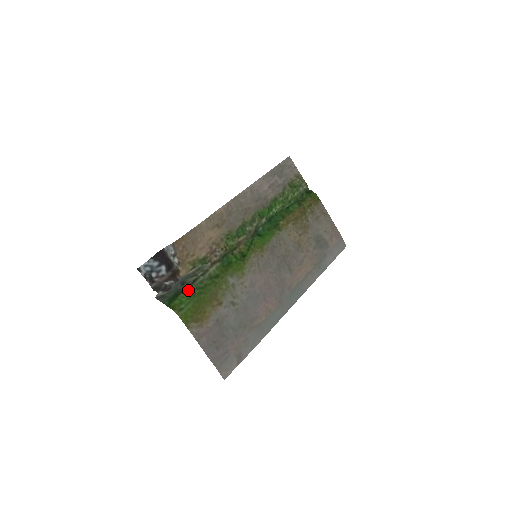
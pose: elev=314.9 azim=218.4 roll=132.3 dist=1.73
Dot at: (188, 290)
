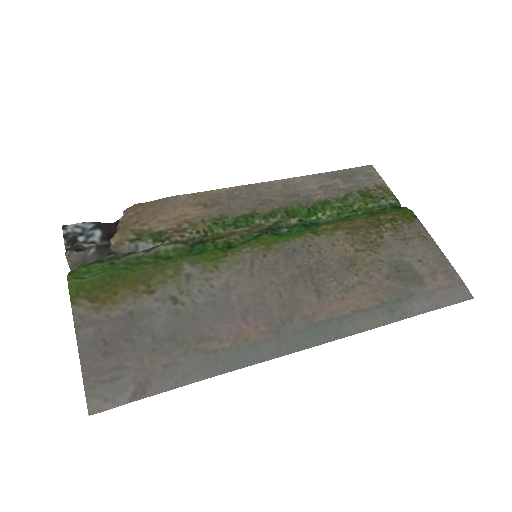
Dot at: (110, 261)
